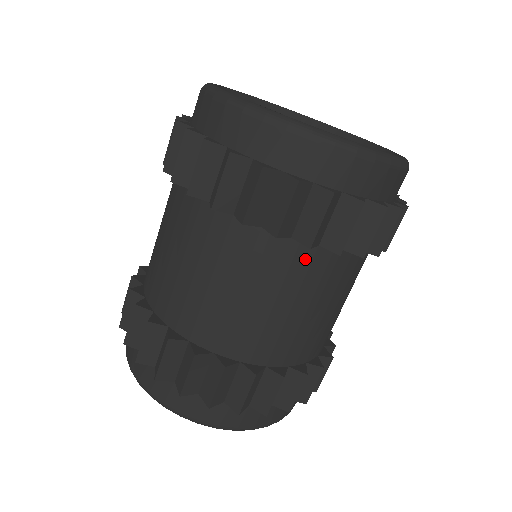
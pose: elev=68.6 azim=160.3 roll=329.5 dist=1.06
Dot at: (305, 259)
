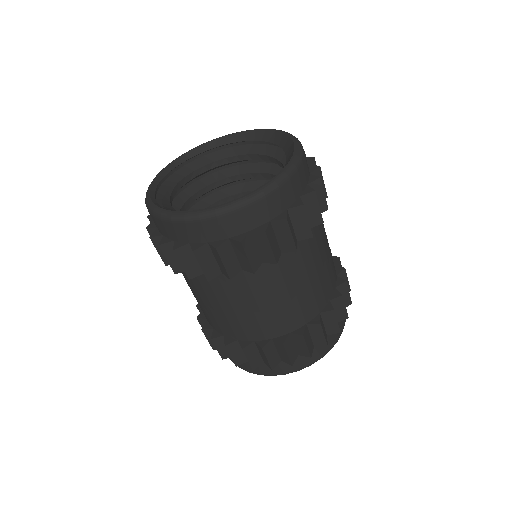
Dot at: (296, 254)
